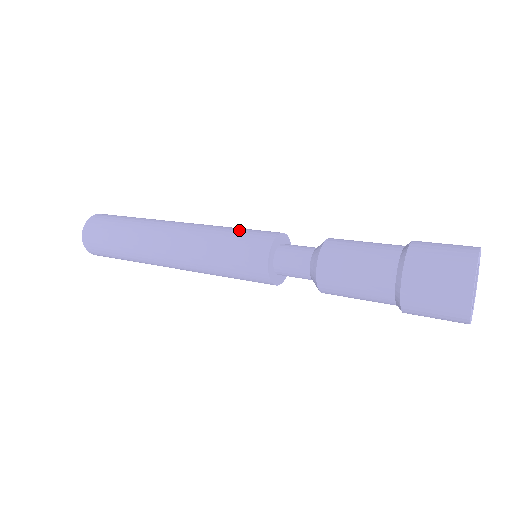
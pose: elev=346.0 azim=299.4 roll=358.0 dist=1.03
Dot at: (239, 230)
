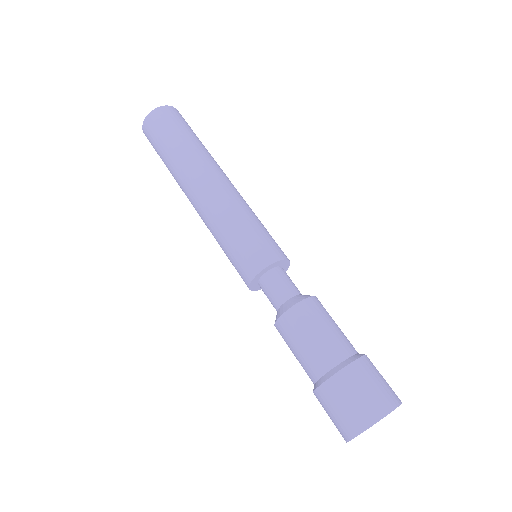
Dot at: (229, 250)
